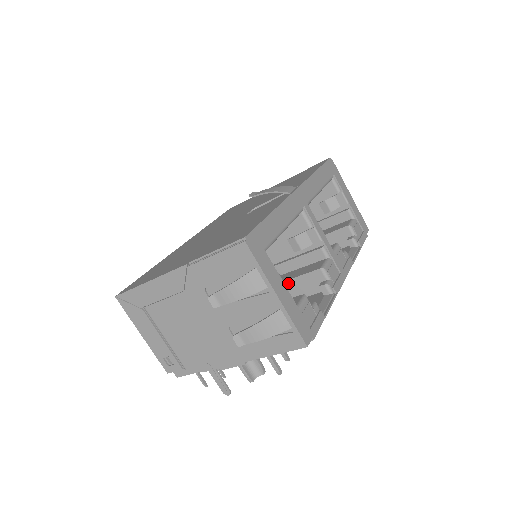
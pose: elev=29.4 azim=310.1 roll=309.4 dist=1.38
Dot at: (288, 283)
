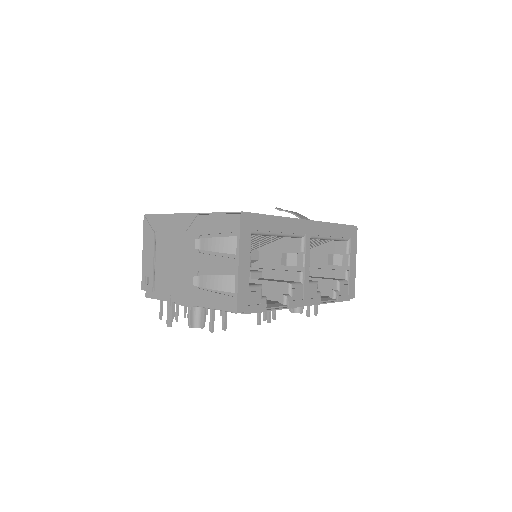
Dot at: (262, 283)
